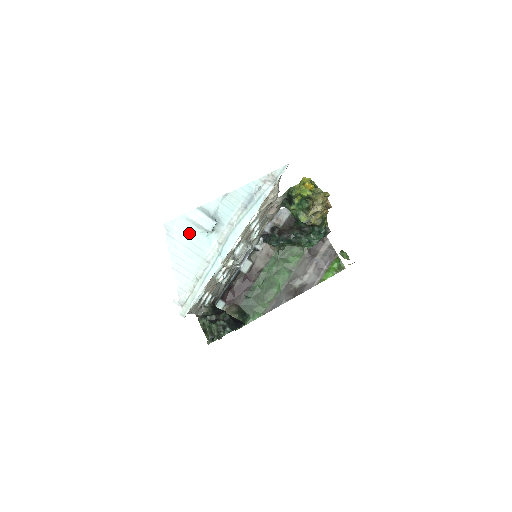
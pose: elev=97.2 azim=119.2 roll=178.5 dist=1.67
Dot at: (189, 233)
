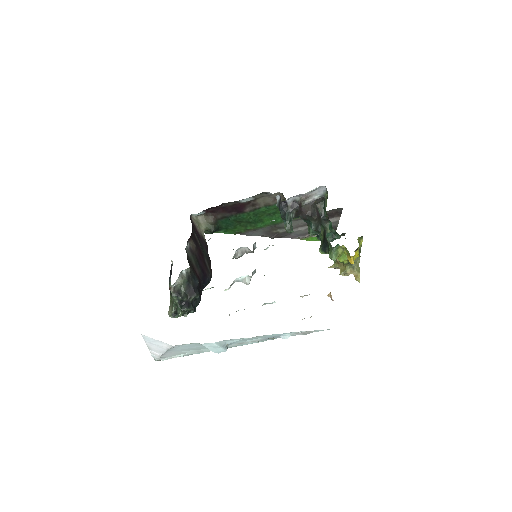
Dot at: (195, 346)
